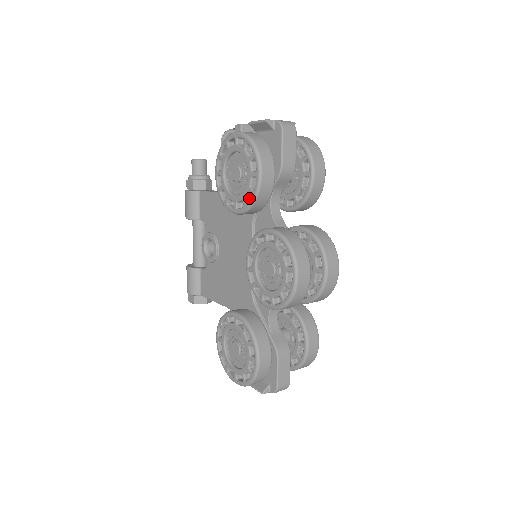
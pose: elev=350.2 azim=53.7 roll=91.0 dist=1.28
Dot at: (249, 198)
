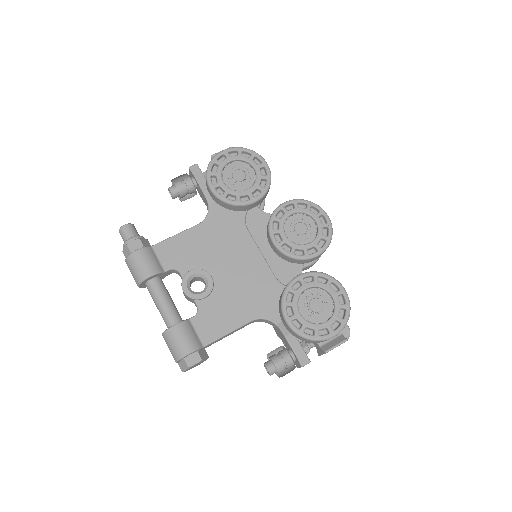
Dot at: (259, 187)
